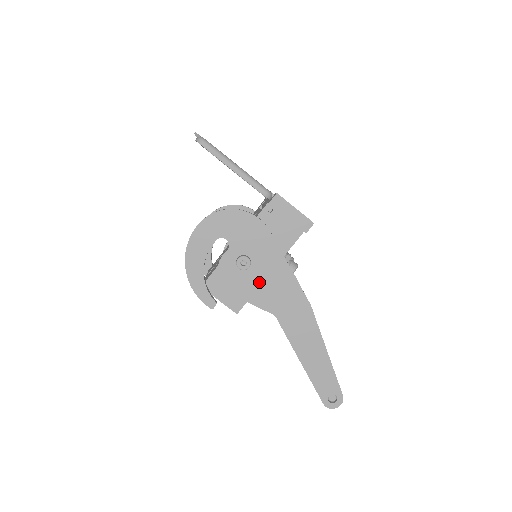
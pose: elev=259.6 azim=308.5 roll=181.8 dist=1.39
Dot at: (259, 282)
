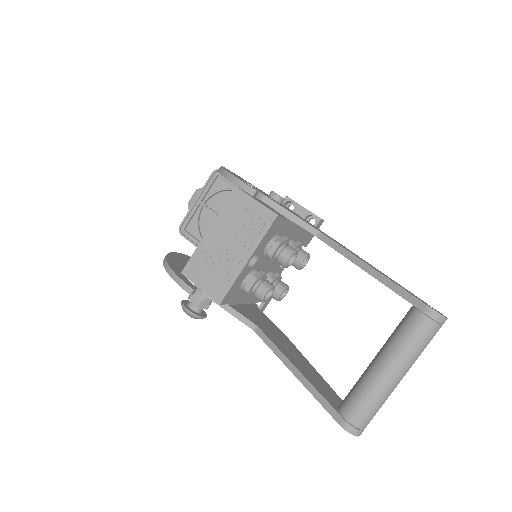
Dot at: occluded
